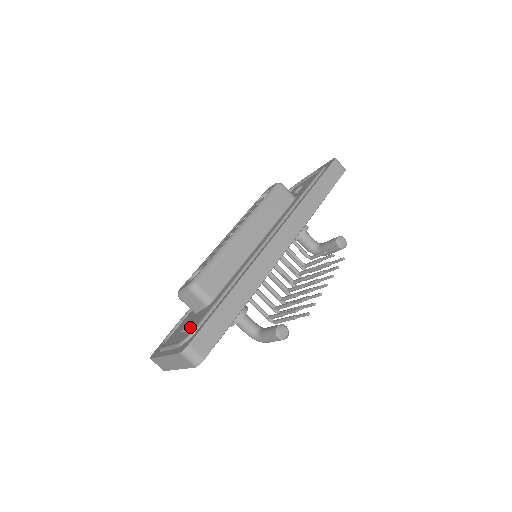
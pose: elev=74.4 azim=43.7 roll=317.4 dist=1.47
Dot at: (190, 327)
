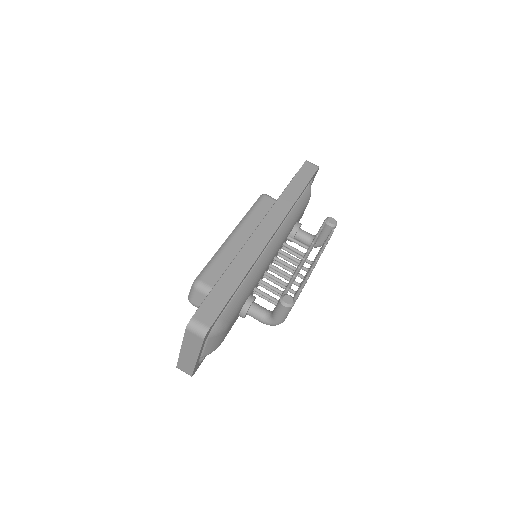
Dot at: occluded
